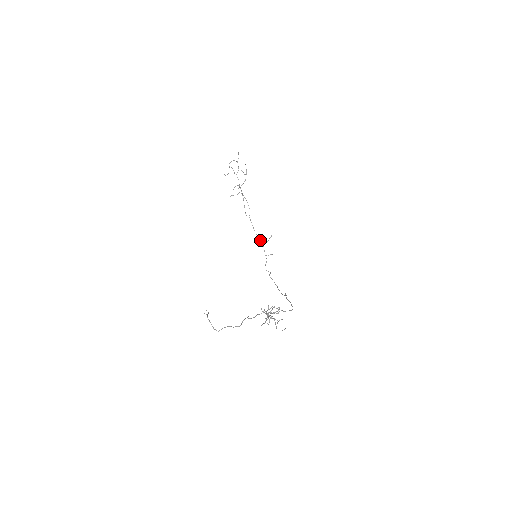
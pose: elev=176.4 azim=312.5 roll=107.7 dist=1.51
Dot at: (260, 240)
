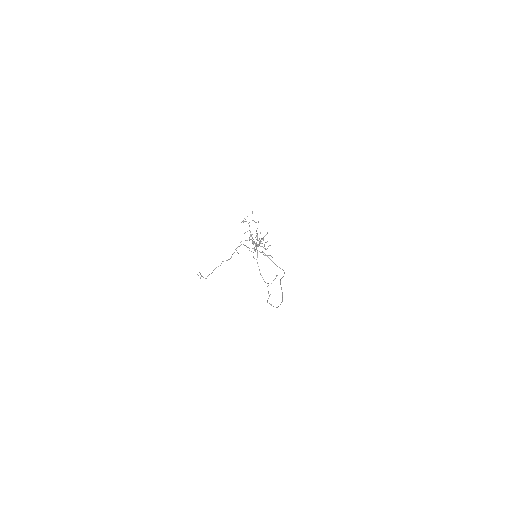
Dot at: (265, 282)
